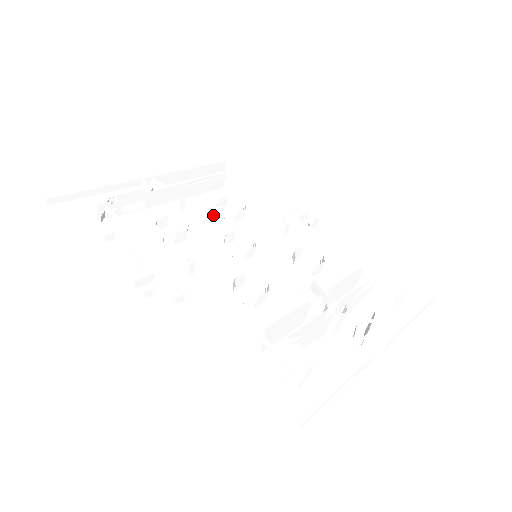
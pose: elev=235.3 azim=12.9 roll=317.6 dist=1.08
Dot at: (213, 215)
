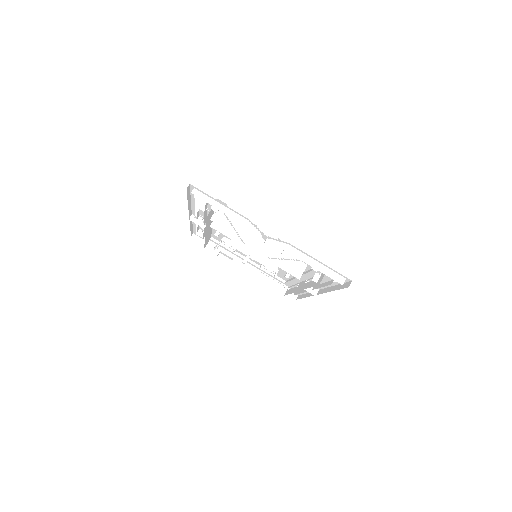
Dot at: occluded
